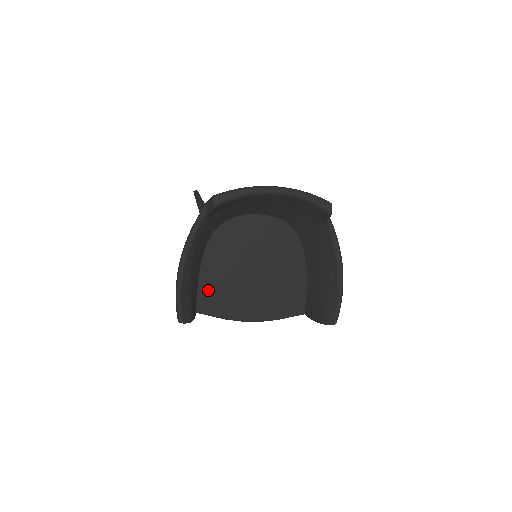
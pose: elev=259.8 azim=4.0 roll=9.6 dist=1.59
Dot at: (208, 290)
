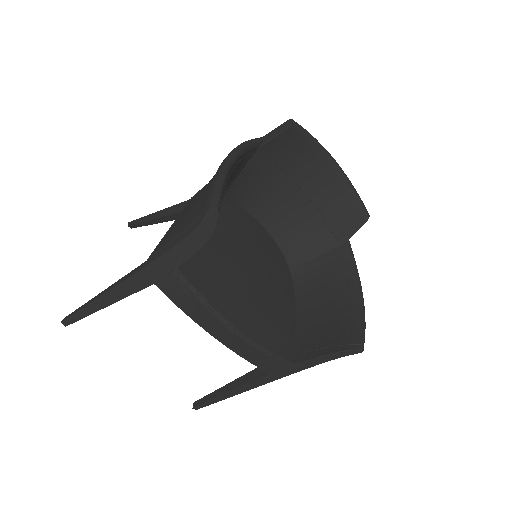
Dot at: (199, 252)
